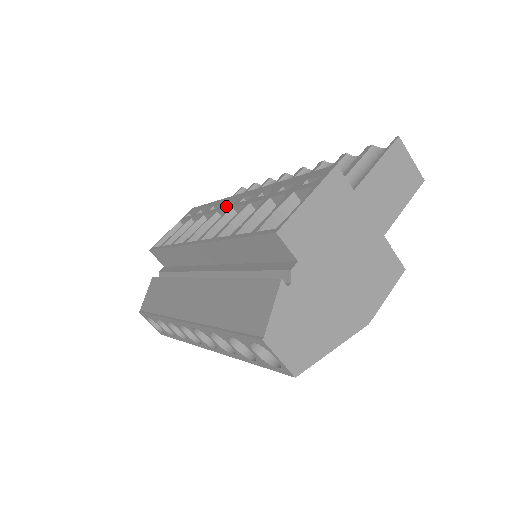
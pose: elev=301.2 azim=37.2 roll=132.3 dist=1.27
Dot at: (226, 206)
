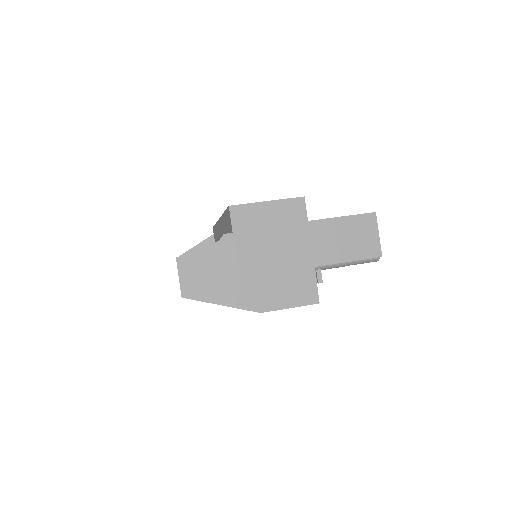
Dot at: occluded
